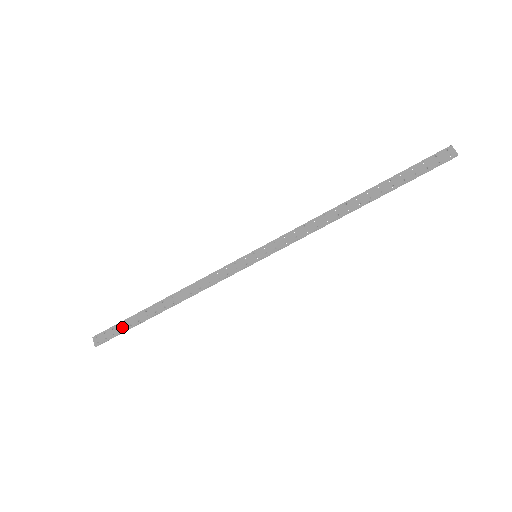
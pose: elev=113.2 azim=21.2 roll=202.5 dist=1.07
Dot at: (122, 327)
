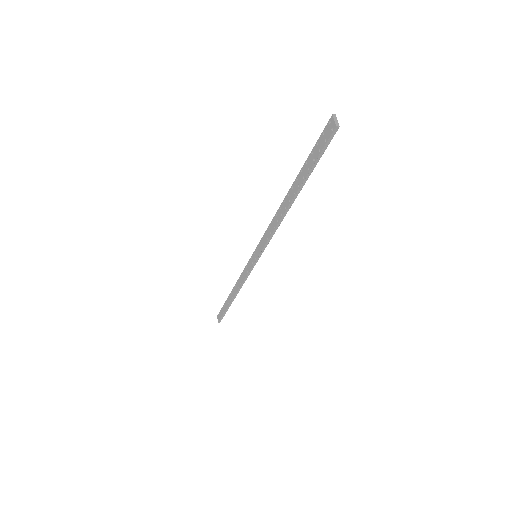
Dot at: (223, 311)
